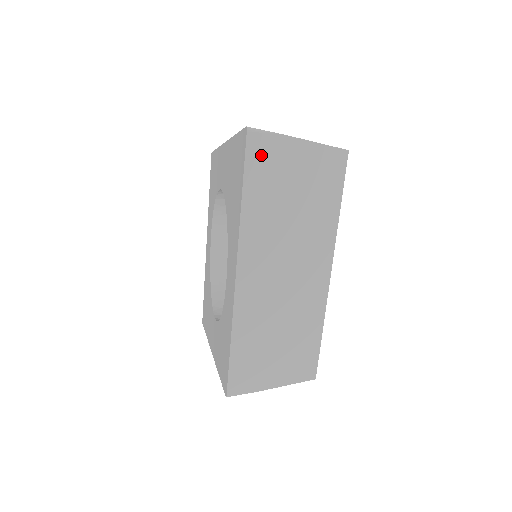
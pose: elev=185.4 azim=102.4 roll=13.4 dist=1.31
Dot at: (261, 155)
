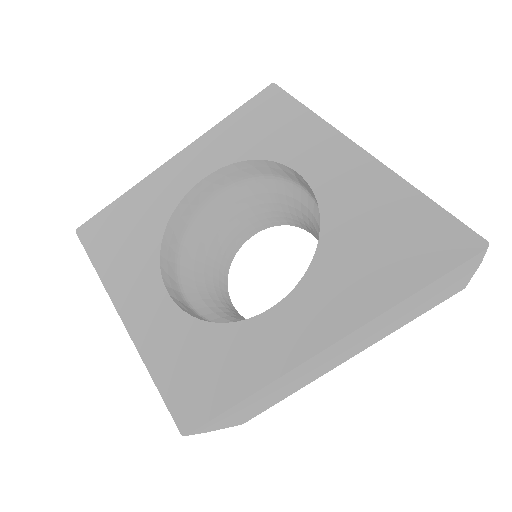
Dot at: (461, 269)
